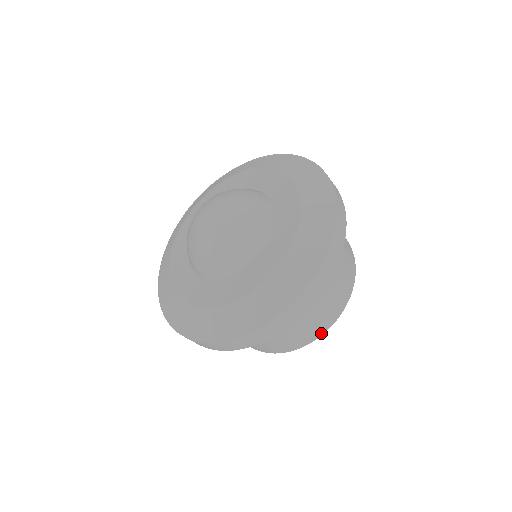
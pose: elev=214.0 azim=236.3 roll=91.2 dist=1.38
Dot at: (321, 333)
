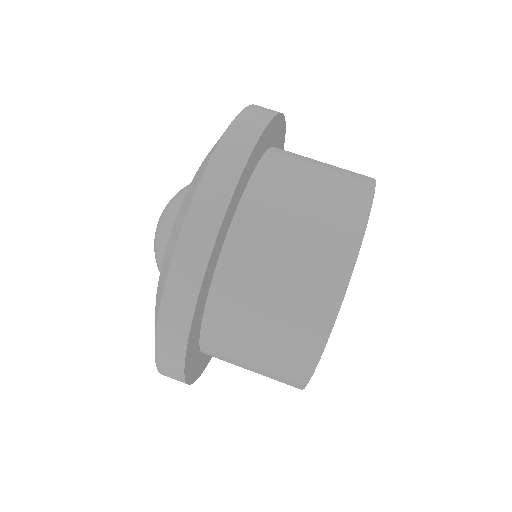
Dot at: (352, 256)
